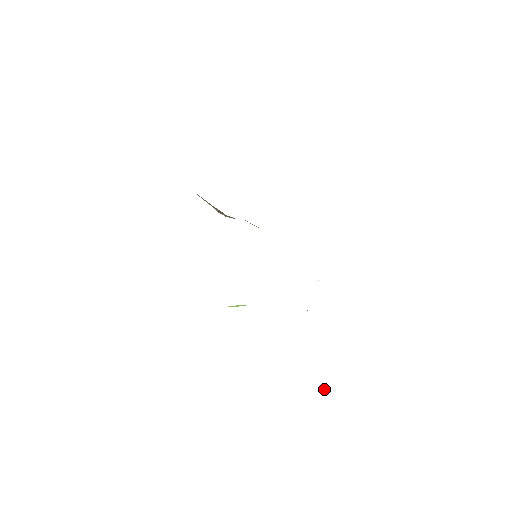
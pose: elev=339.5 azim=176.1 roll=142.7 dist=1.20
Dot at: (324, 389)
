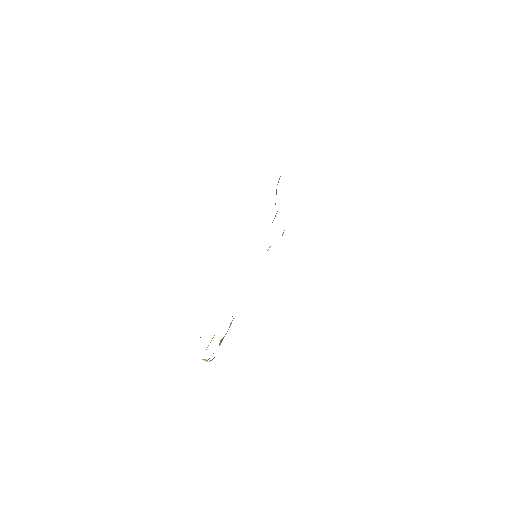
Dot at: (207, 361)
